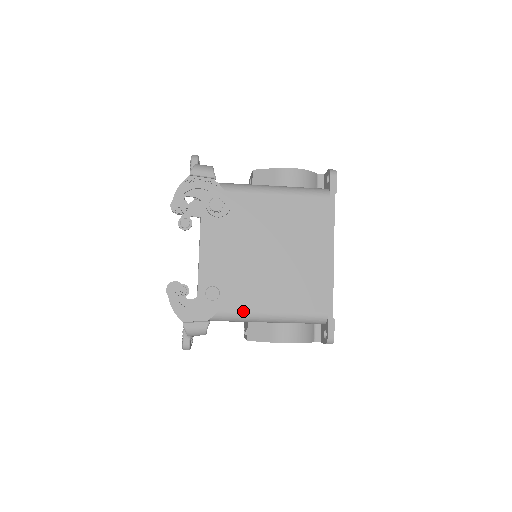
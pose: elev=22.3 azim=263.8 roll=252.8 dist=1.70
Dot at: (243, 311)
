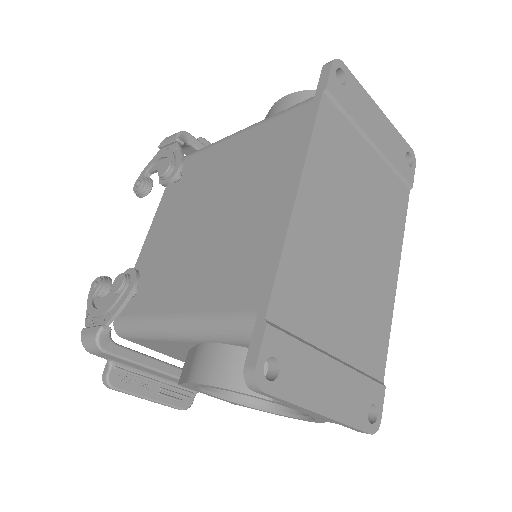
Dot at: (152, 315)
